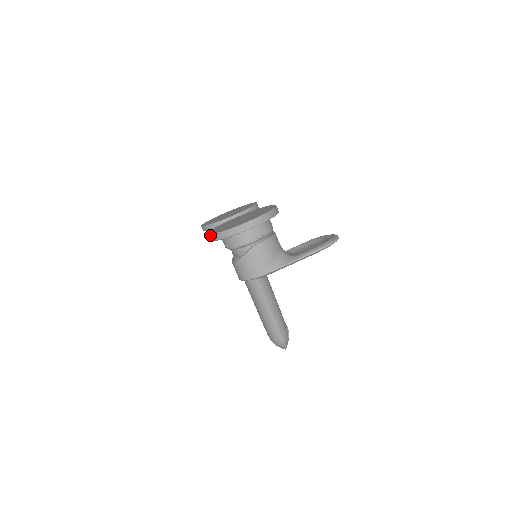
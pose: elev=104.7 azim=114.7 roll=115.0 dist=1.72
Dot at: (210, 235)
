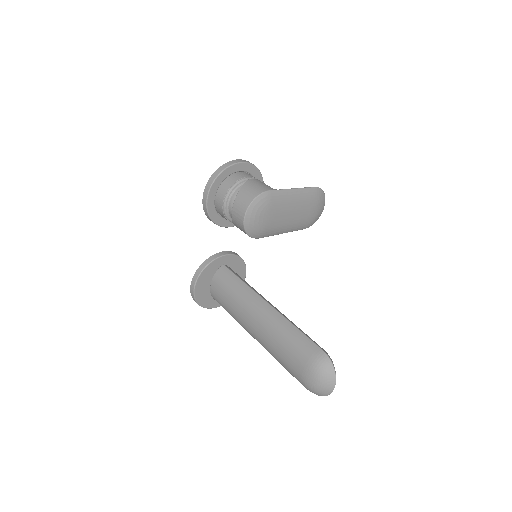
Dot at: (206, 186)
